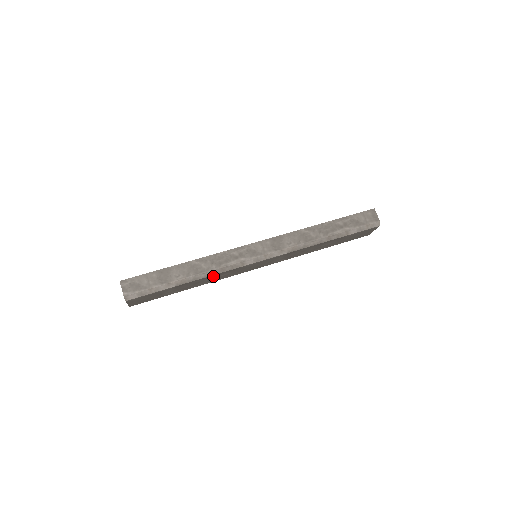
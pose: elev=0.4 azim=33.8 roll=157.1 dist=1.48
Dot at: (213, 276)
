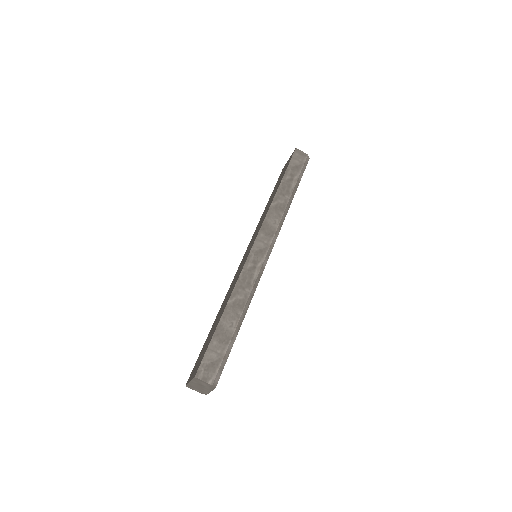
Dot at: occluded
